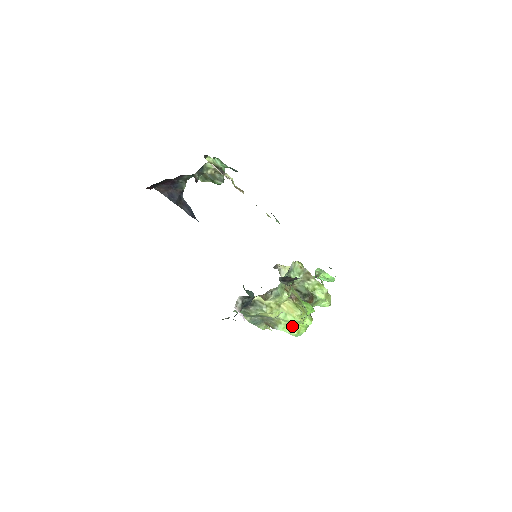
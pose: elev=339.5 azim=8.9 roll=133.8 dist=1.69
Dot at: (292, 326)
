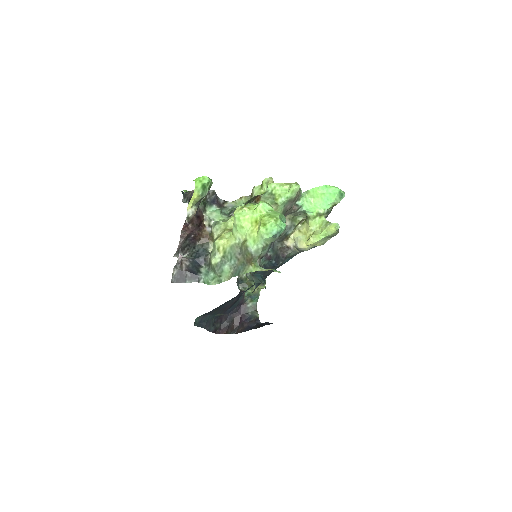
Dot at: (257, 230)
